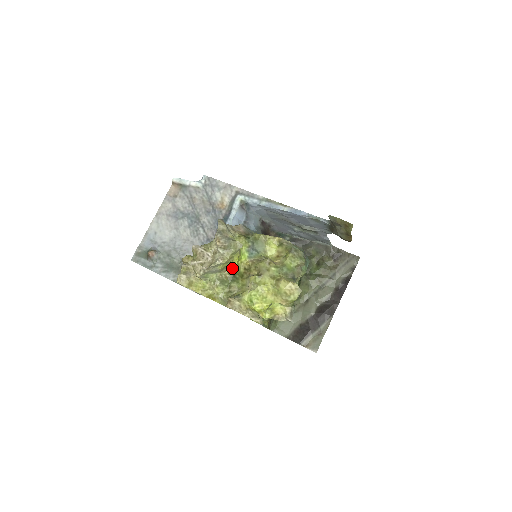
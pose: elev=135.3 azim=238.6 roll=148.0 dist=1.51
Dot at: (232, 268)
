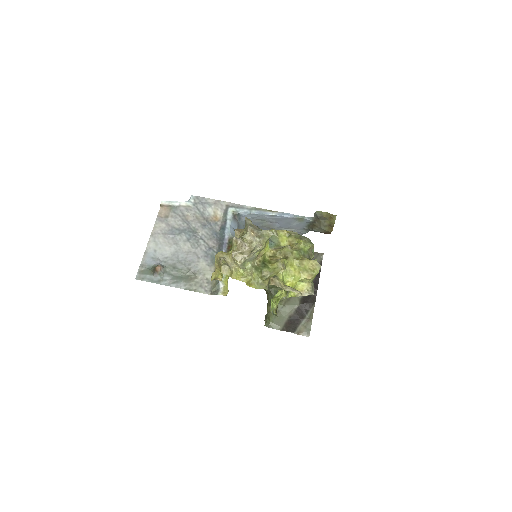
Dot at: (261, 256)
